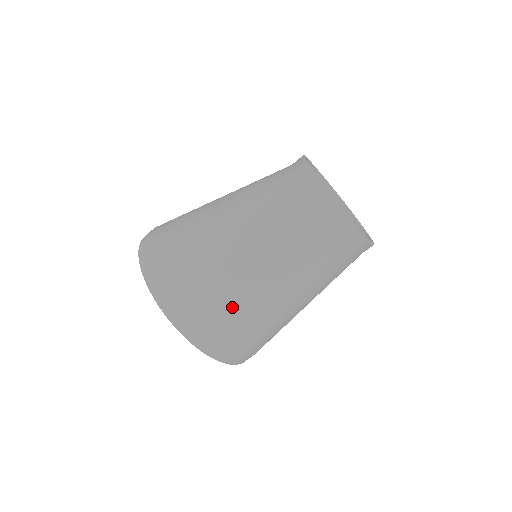
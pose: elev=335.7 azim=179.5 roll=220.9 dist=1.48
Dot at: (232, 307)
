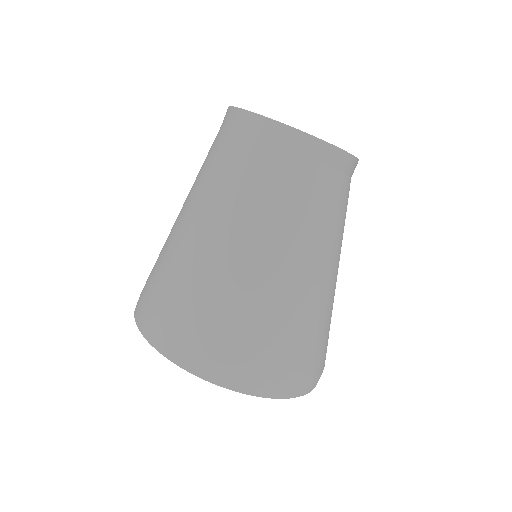
Dot at: (193, 293)
